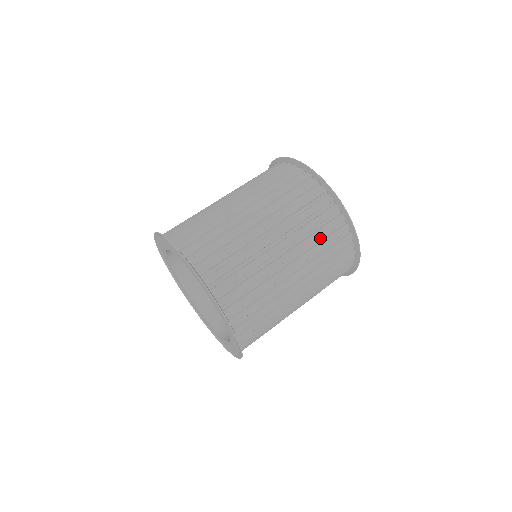
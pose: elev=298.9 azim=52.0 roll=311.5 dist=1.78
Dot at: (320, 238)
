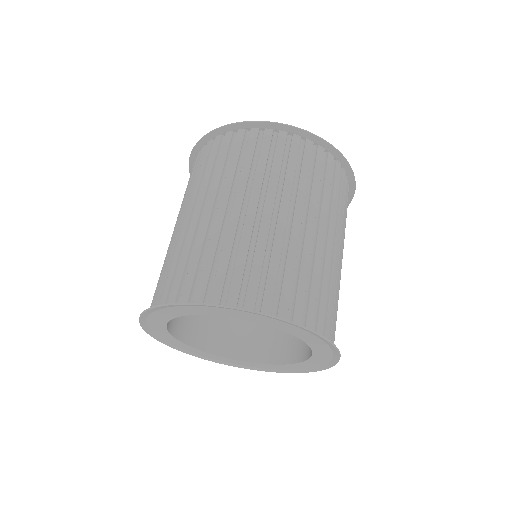
Dot at: occluded
